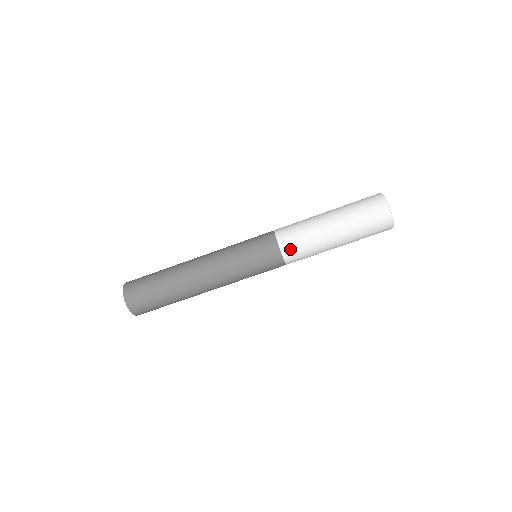
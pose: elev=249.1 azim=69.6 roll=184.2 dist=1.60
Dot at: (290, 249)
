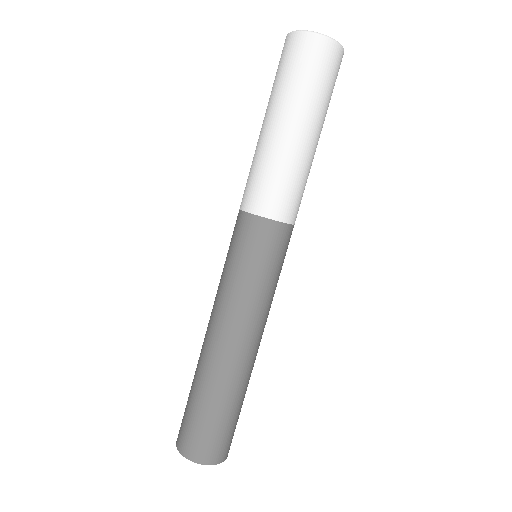
Dot at: (279, 205)
